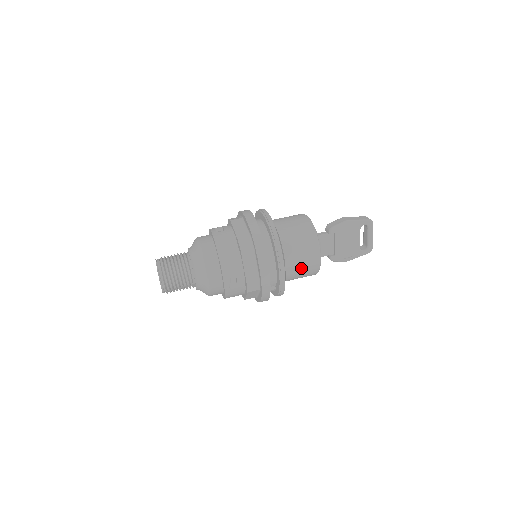
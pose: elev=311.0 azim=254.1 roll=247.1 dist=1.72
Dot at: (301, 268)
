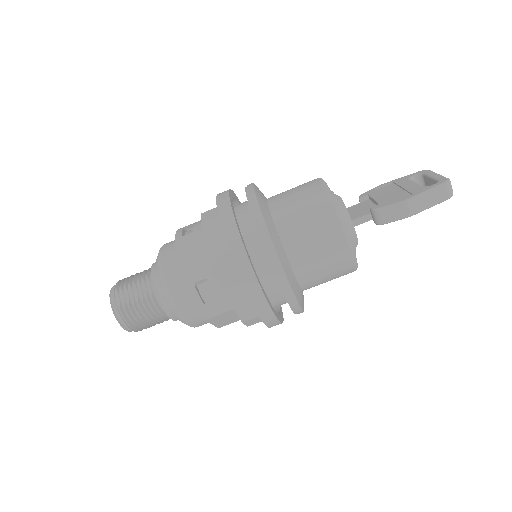
Dot at: occluded
